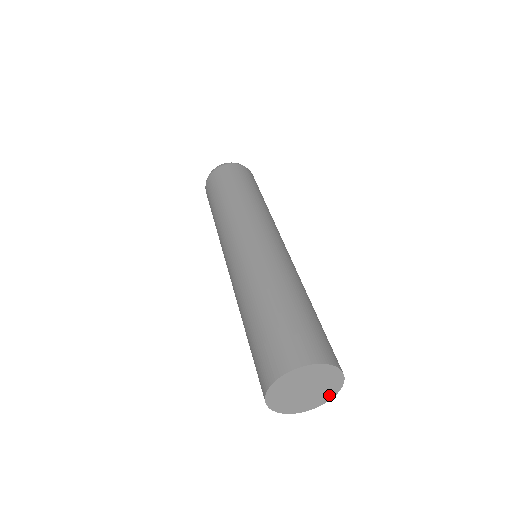
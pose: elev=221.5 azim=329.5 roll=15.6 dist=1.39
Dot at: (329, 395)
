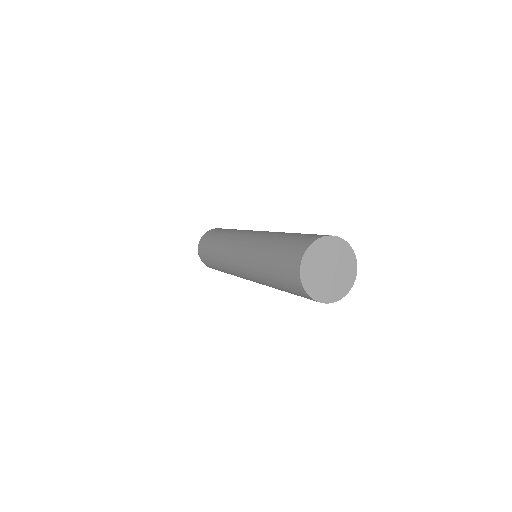
Dot at: (349, 282)
